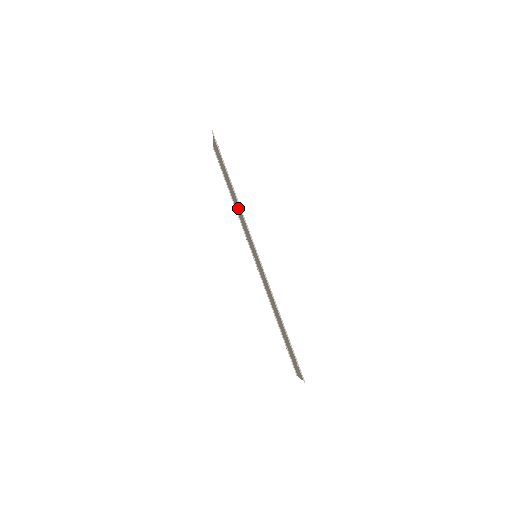
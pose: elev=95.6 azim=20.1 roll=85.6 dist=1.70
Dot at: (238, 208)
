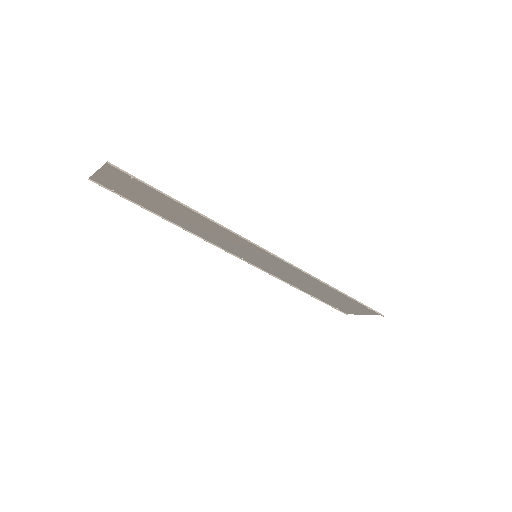
Dot at: (199, 226)
